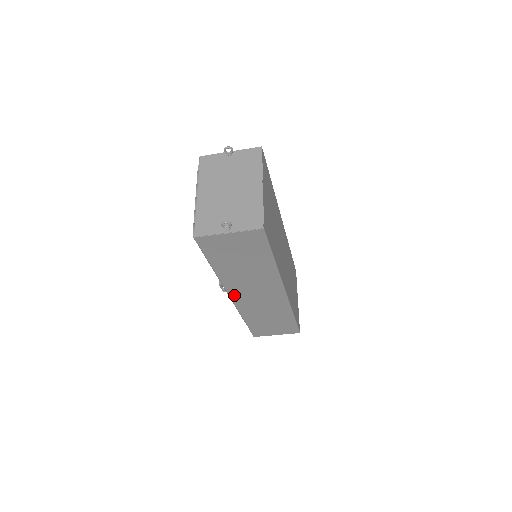
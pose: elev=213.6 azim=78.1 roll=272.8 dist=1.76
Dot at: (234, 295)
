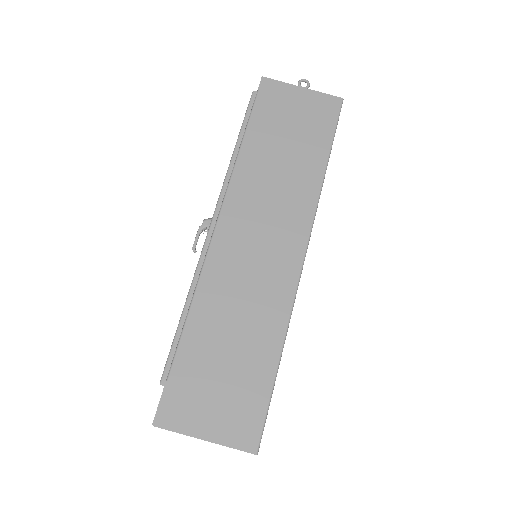
Dot at: (225, 224)
